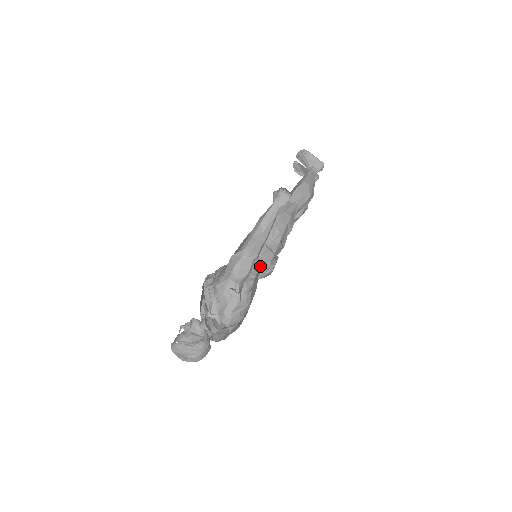
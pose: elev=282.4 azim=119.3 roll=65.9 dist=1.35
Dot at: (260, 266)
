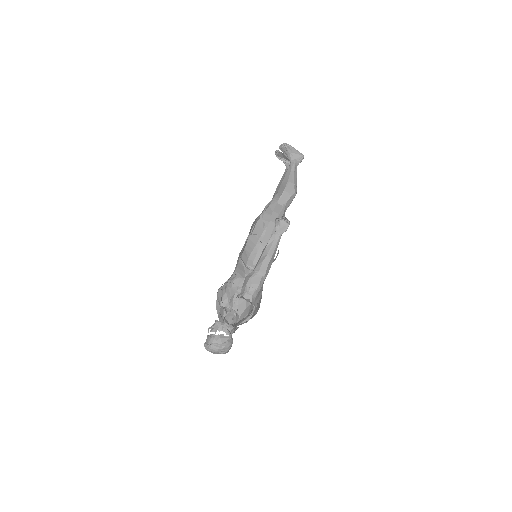
Dot at: occluded
